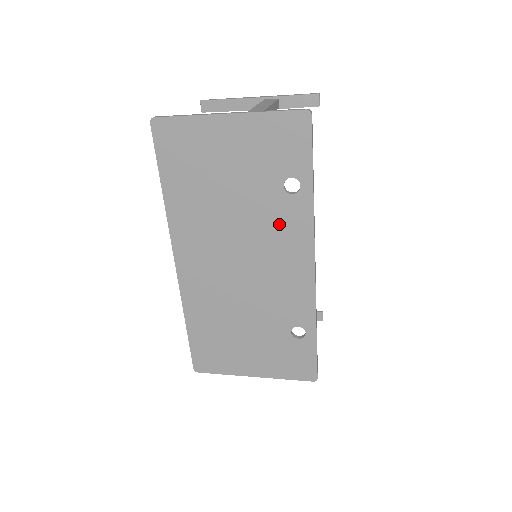
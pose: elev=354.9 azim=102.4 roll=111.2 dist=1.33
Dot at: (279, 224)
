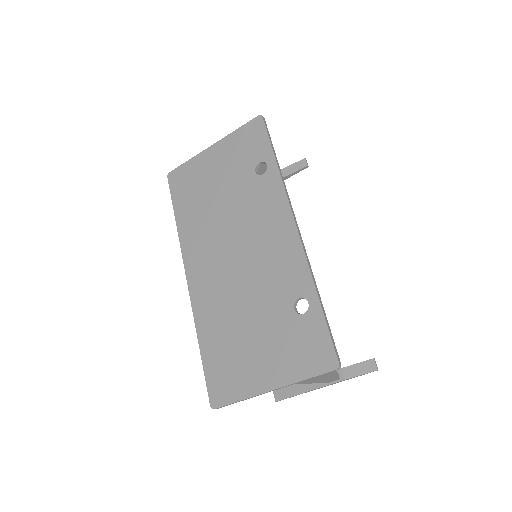
Dot at: (259, 203)
